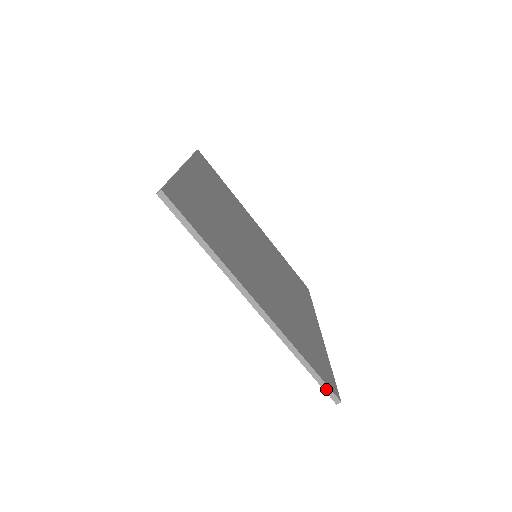
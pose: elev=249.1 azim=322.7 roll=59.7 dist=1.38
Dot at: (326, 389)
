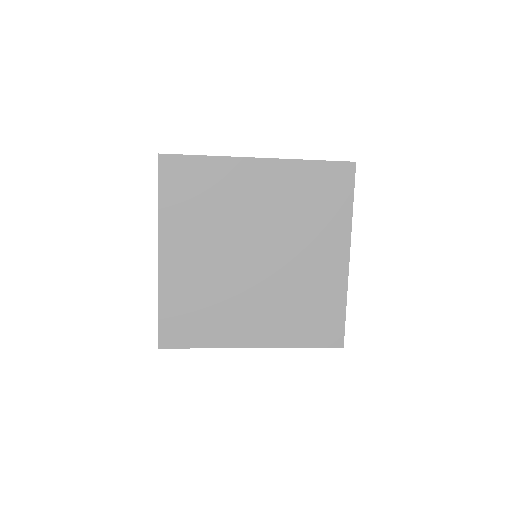
Dot at: (328, 347)
